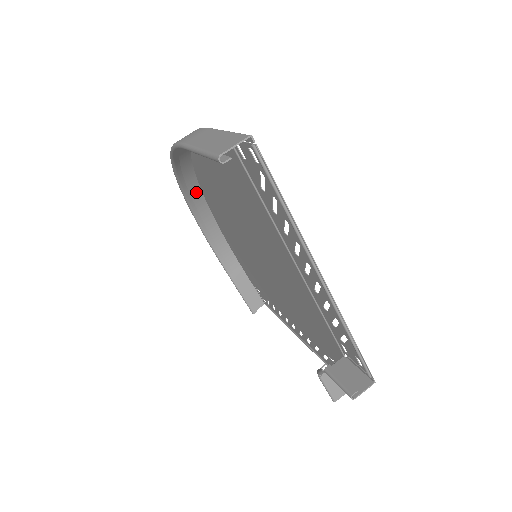
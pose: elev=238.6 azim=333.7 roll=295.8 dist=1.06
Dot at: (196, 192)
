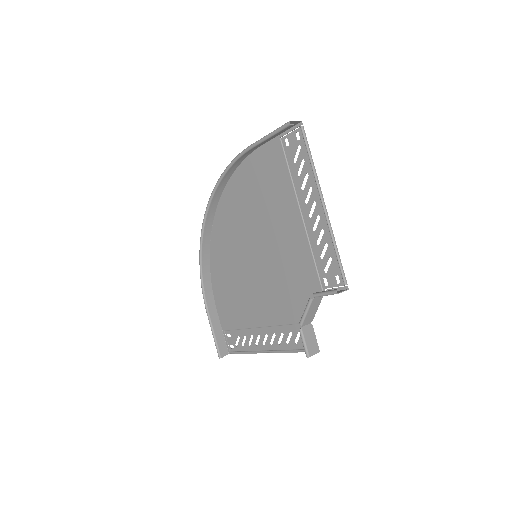
Dot at: (208, 234)
